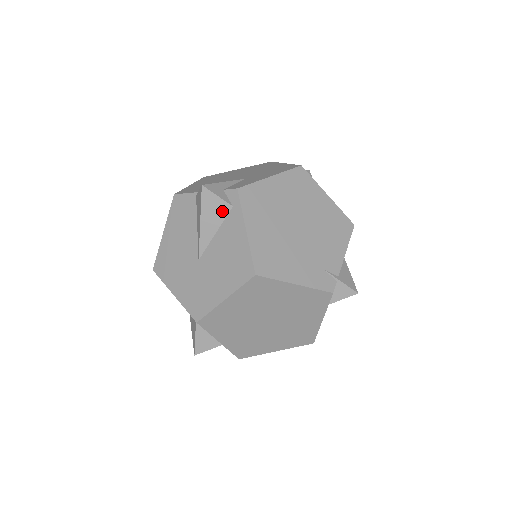
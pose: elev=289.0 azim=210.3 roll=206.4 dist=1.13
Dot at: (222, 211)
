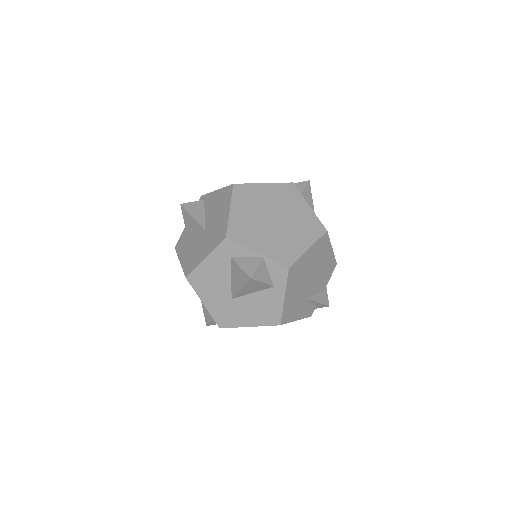
Dot at: (200, 205)
